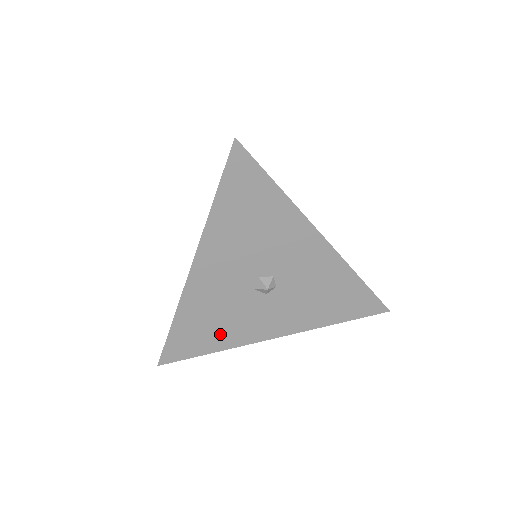
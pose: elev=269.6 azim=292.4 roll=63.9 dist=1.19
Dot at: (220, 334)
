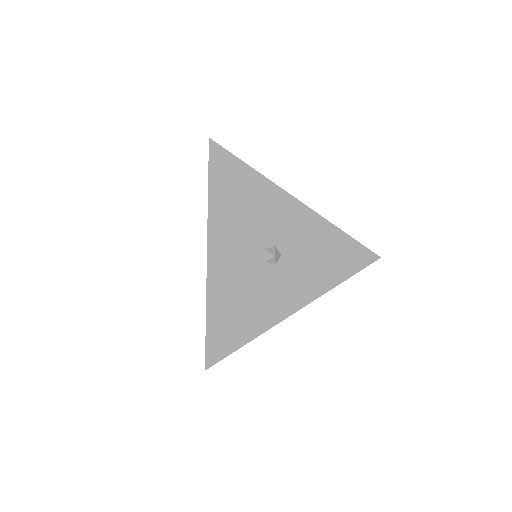
Dot at: (251, 317)
